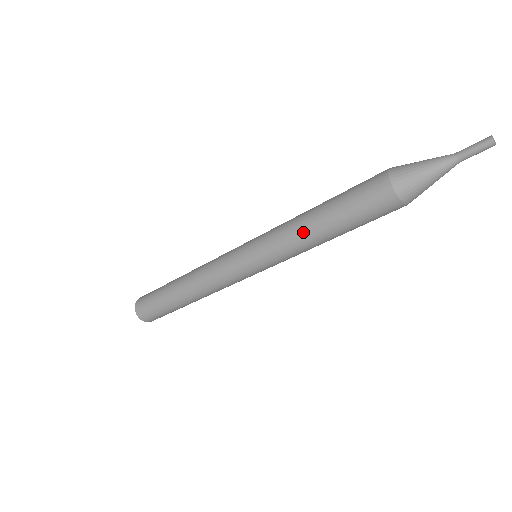
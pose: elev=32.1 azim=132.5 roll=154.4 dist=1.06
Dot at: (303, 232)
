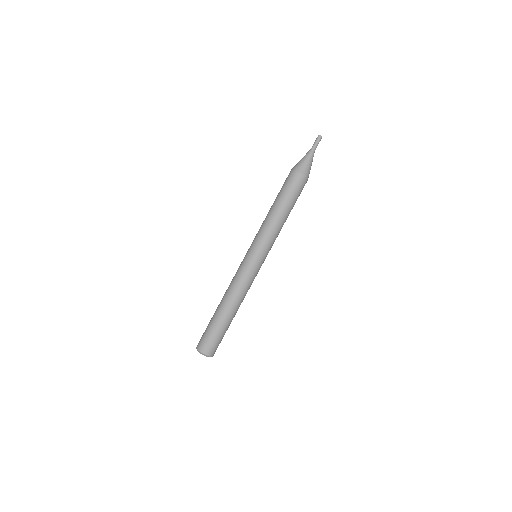
Dot at: (267, 216)
